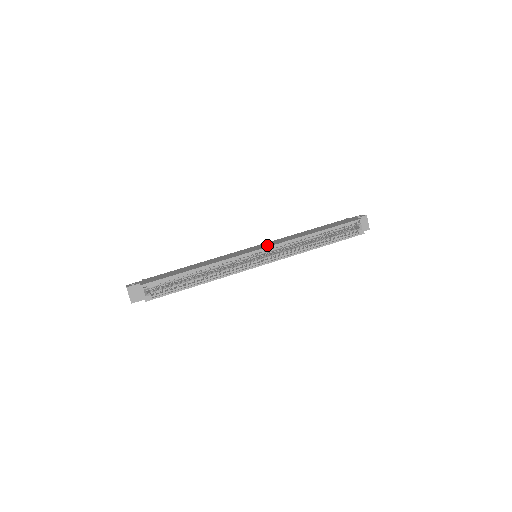
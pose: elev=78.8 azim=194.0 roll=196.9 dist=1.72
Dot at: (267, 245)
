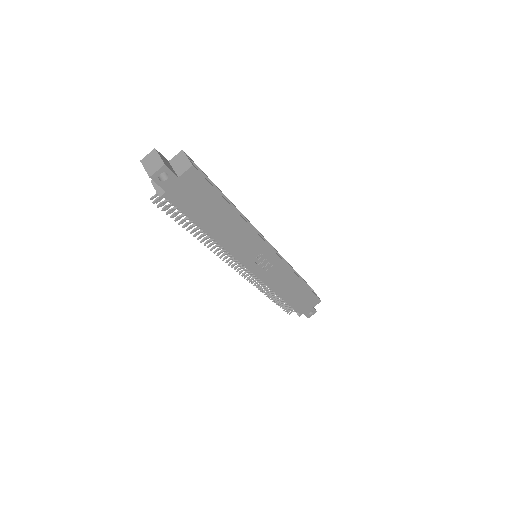
Dot at: occluded
